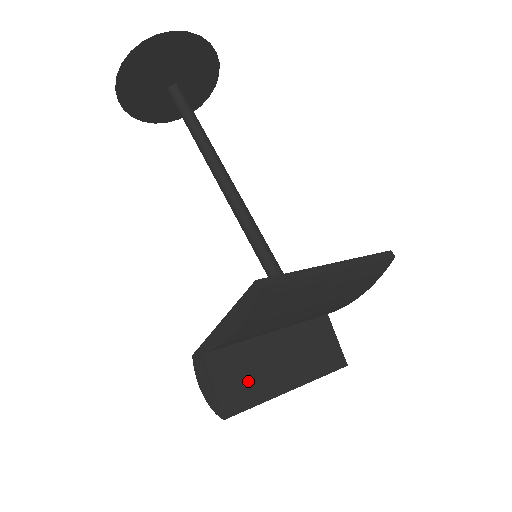
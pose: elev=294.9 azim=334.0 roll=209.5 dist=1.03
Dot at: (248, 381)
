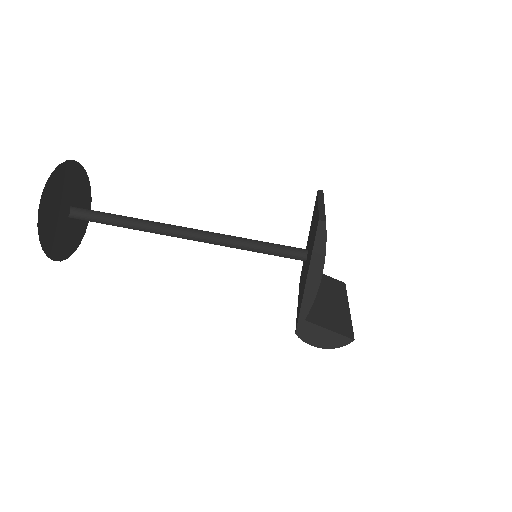
Dot at: (334, 317)
